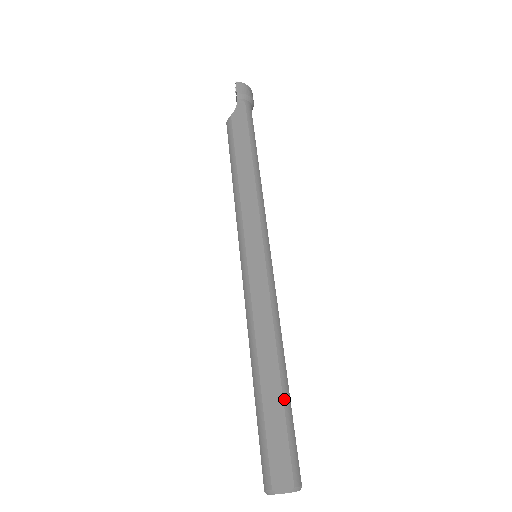
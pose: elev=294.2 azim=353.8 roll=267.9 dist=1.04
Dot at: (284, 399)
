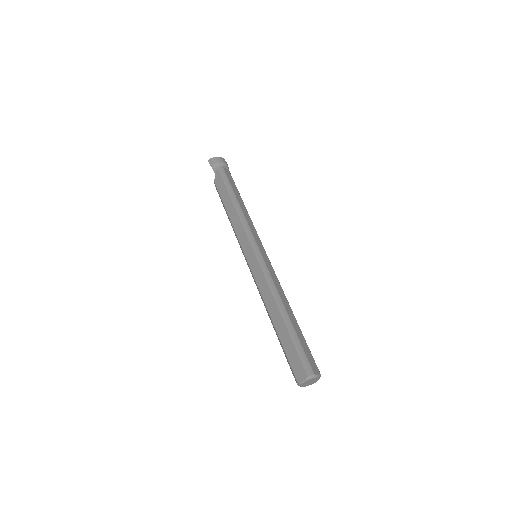
Dot at: (289, 331)
